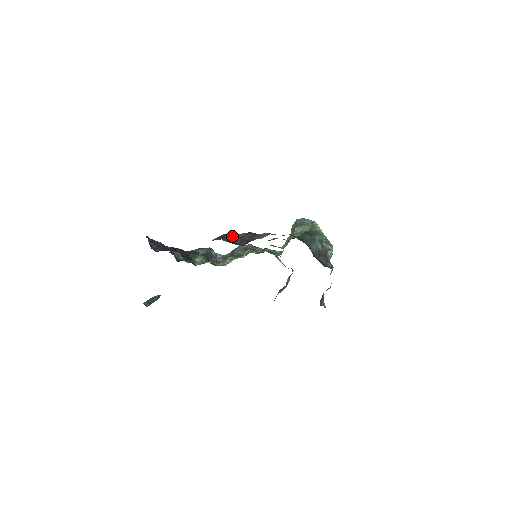
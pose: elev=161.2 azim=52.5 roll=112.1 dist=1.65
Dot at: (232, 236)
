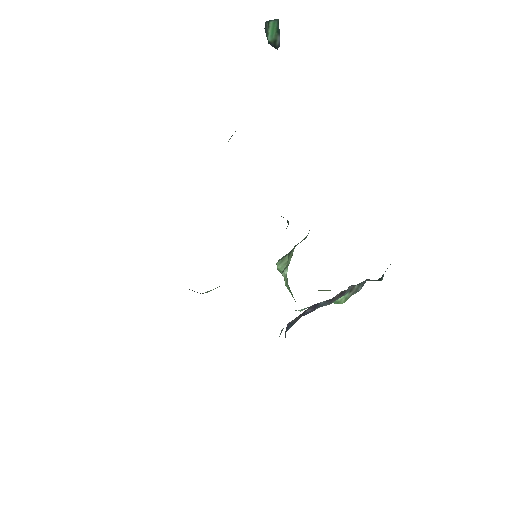
Dot at: occluded
